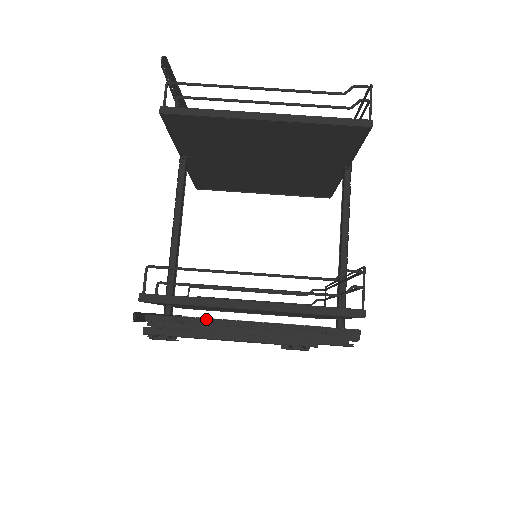
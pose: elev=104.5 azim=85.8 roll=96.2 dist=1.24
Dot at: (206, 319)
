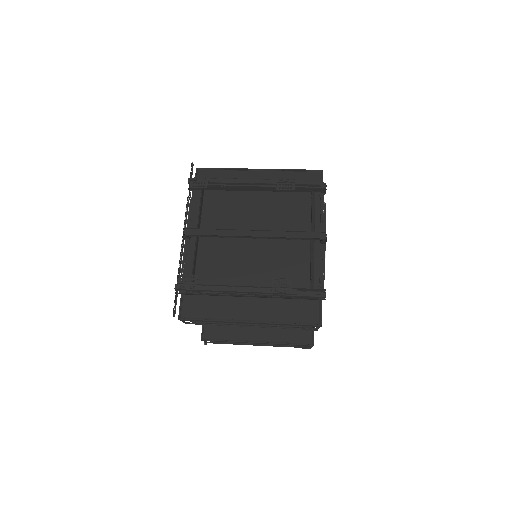
Dot at: occluded
